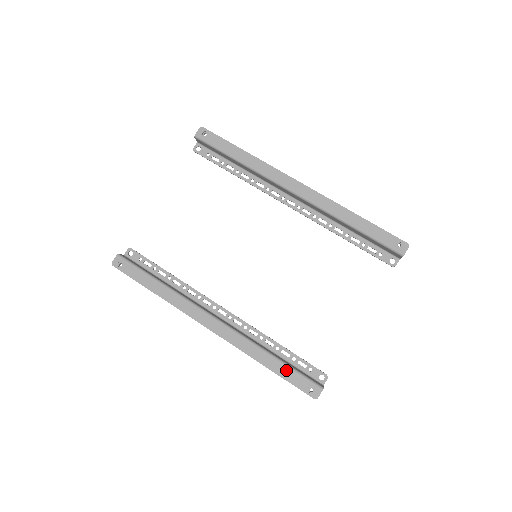
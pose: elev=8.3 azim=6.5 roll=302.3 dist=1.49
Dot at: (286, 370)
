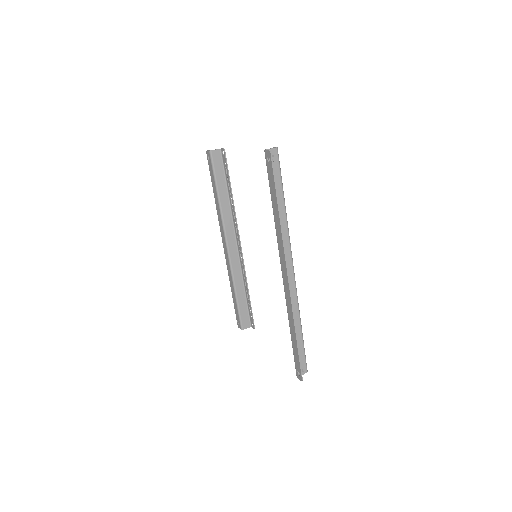
Dot at: (236, 304)
